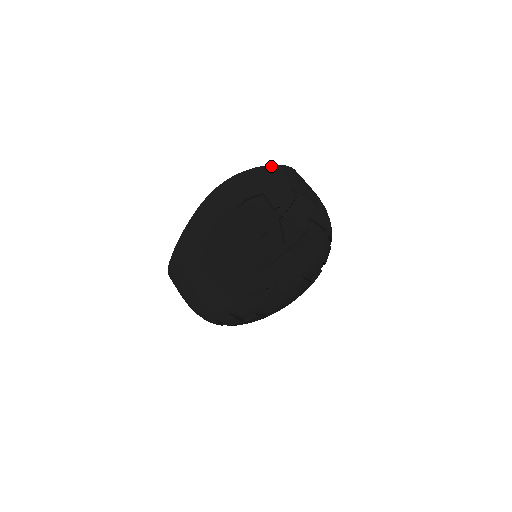
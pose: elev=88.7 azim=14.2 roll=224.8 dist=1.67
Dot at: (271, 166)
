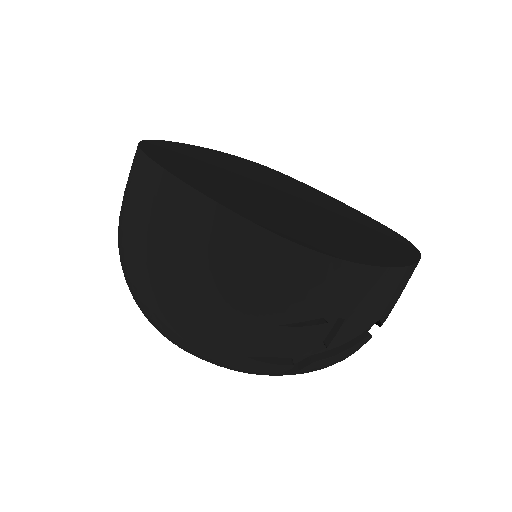
Dot at: (405, 269)
